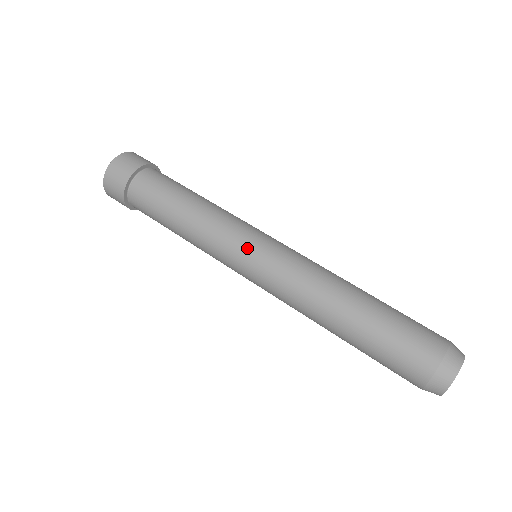
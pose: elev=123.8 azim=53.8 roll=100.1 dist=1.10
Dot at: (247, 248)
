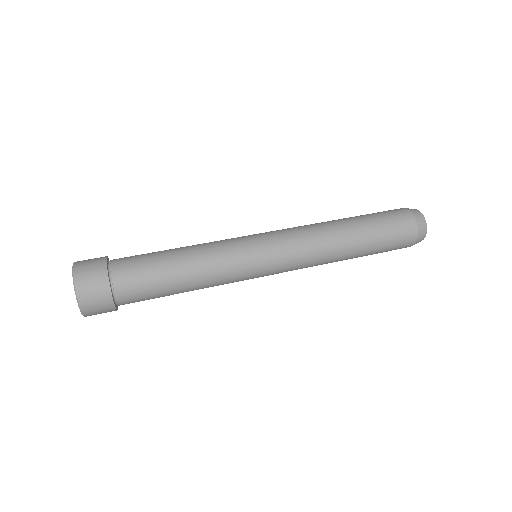
Dot at: (259, 265)
